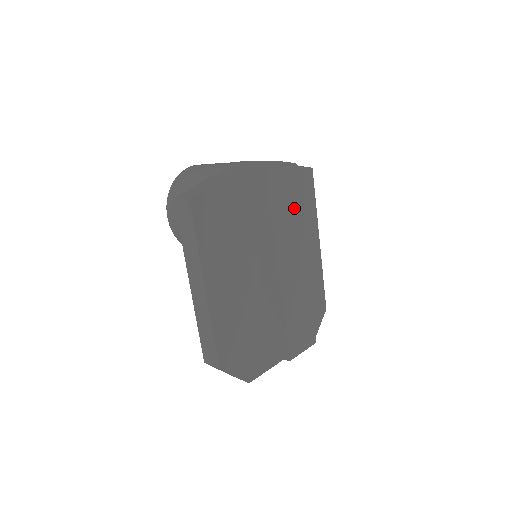
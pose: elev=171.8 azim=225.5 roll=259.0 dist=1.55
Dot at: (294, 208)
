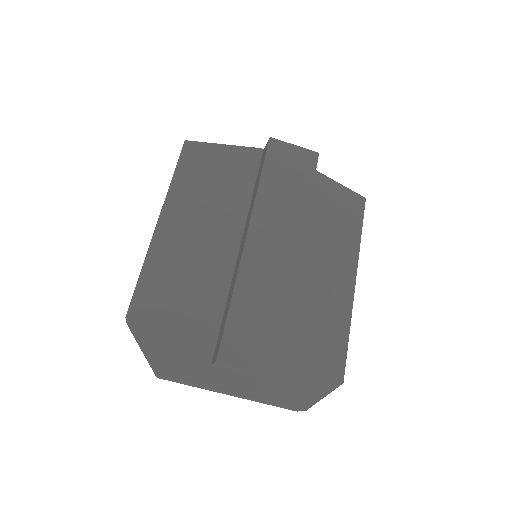
Dot at: (299, 189)
